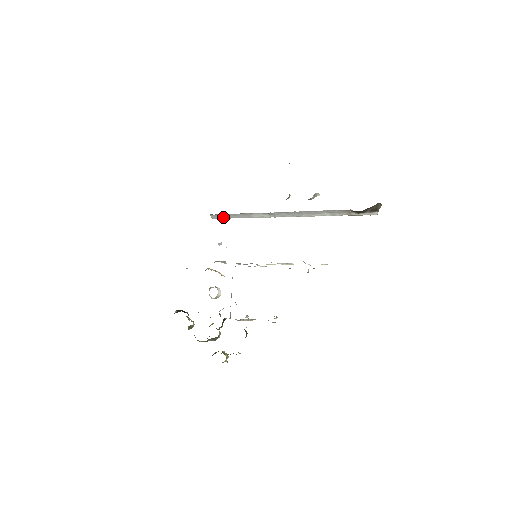
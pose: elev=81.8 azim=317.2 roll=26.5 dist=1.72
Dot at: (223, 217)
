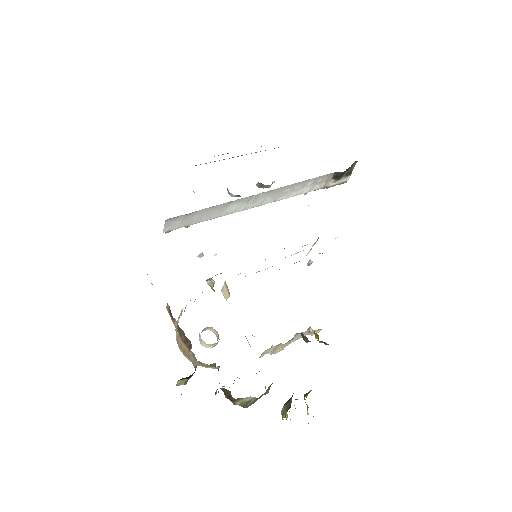
Dot at: (181, 224)
